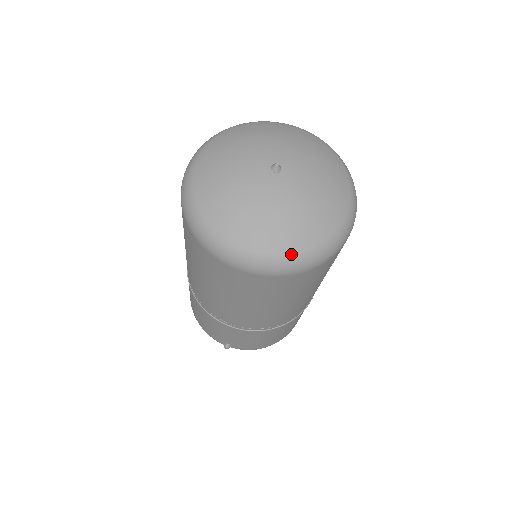
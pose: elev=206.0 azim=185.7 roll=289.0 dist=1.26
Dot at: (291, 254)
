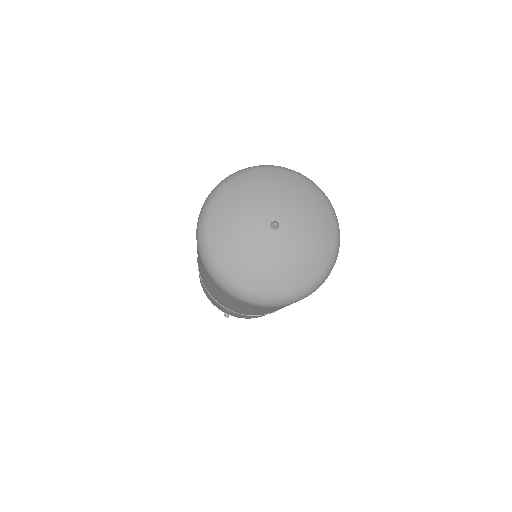
Dot at: (279, 295)
